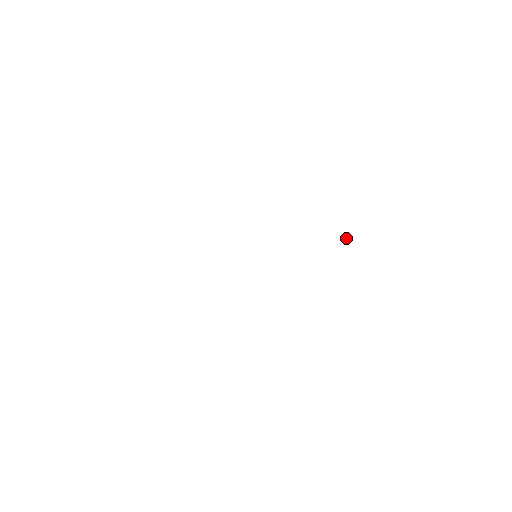
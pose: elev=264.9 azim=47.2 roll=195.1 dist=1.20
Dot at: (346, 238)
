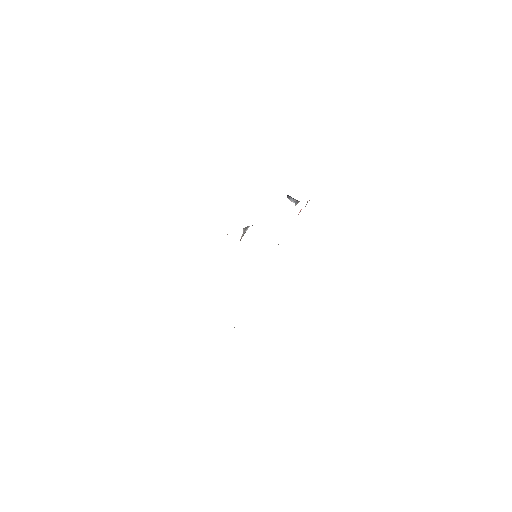
Dot at: (293, 199)
